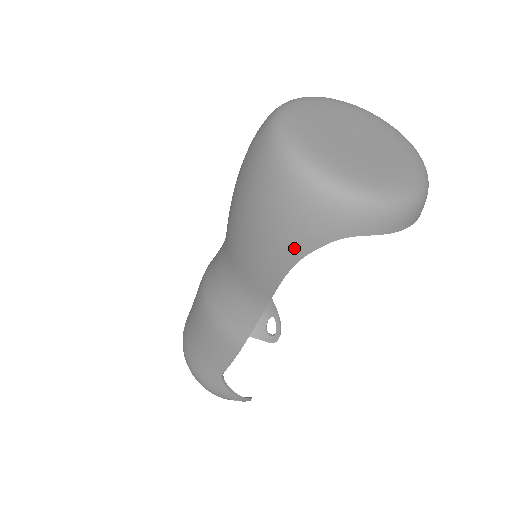
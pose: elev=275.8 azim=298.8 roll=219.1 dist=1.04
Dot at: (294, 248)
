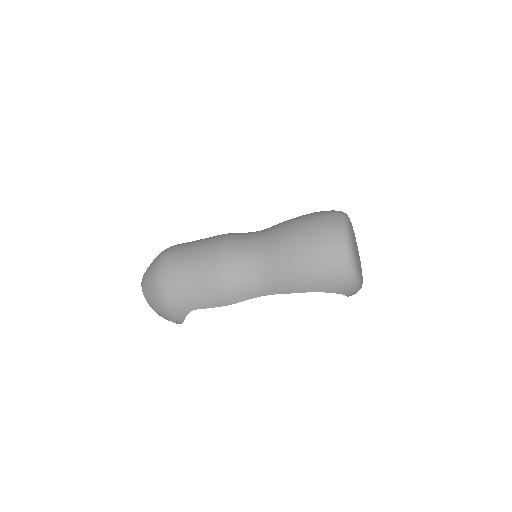
Dot at: (321, 288)
